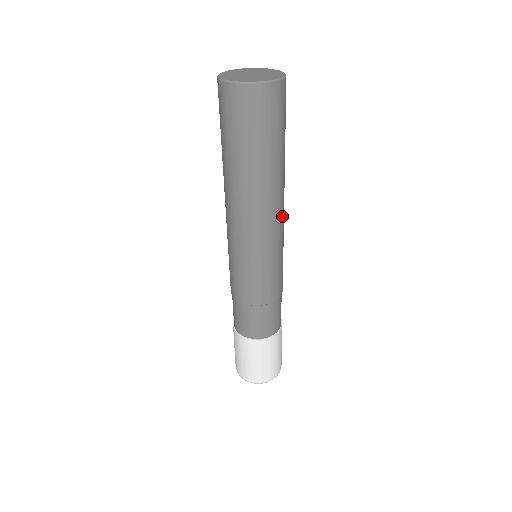
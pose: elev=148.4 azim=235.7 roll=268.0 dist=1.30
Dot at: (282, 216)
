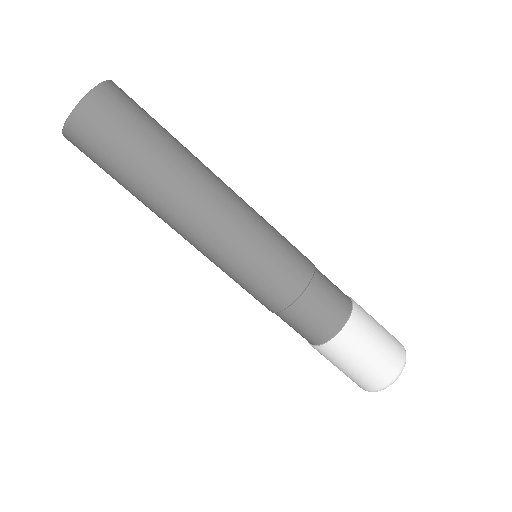
Dot at: (227, 201)
